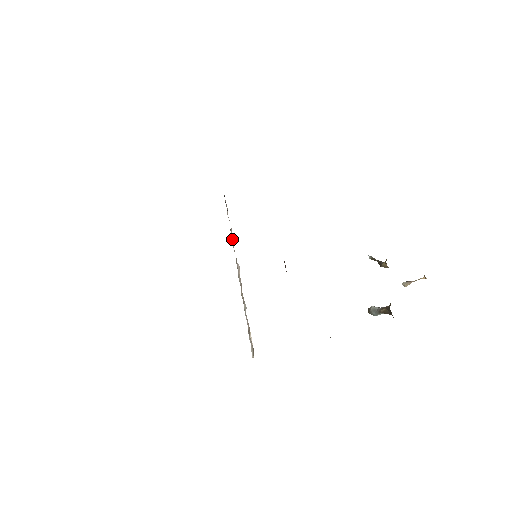
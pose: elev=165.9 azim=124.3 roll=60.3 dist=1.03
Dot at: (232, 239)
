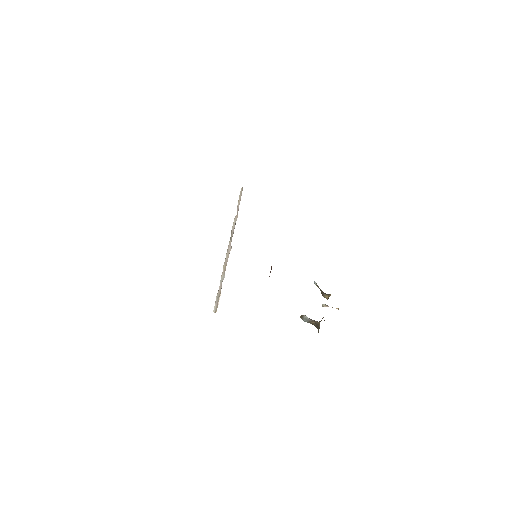
Dot at: (234, 226)
